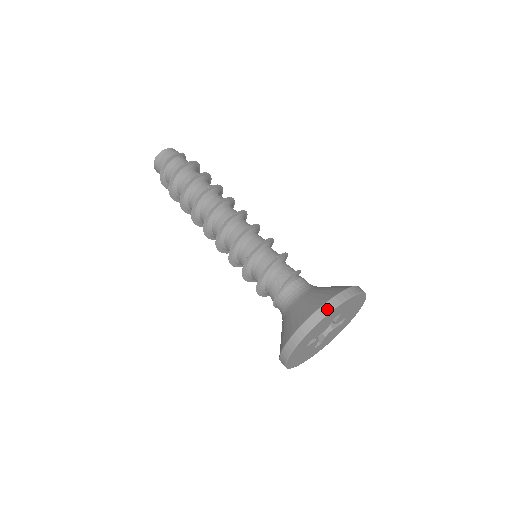
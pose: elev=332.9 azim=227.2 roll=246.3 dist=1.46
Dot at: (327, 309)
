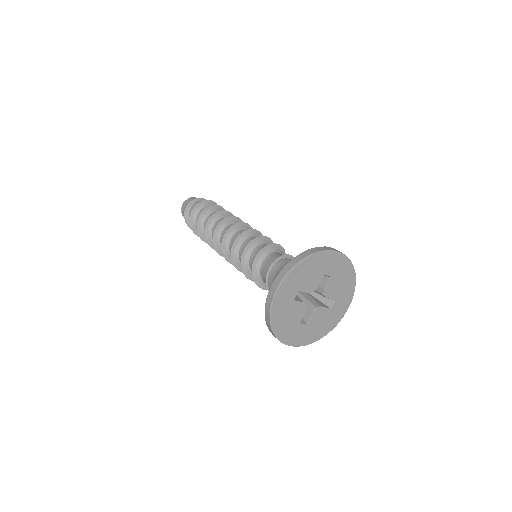
Dot at: (318, 249)
